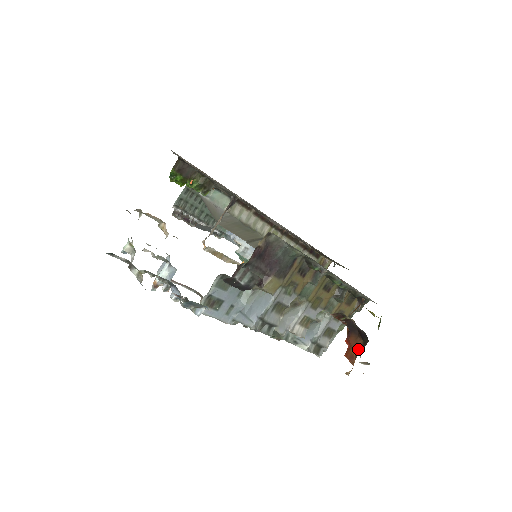
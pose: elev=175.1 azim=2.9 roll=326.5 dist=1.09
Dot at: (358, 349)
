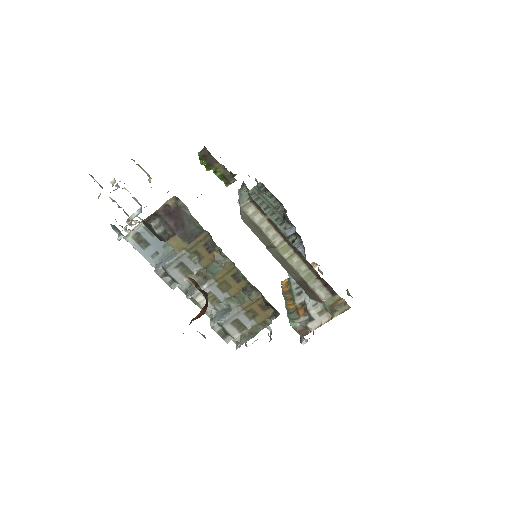
Dot at: (197, 318)
